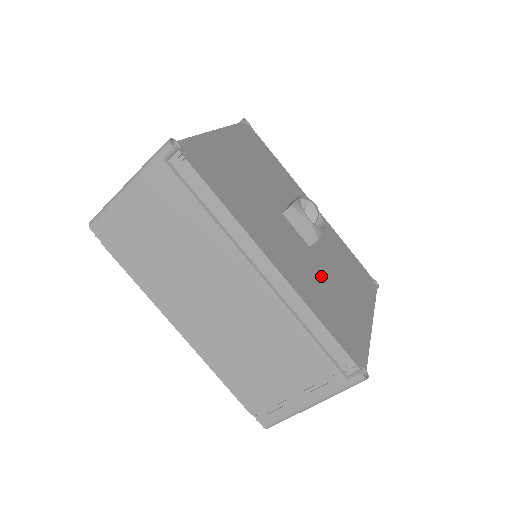
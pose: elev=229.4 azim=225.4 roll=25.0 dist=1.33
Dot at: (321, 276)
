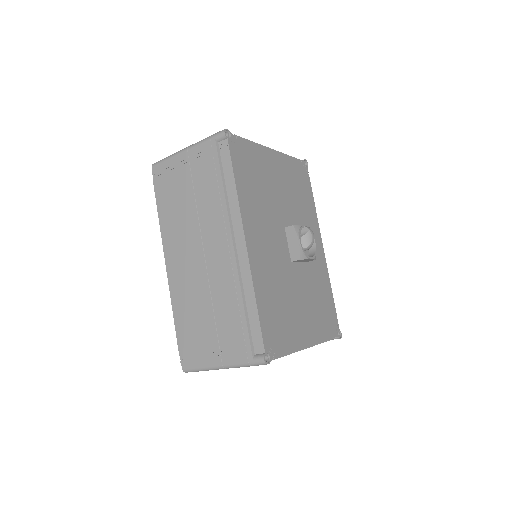
Dot at: (284, 284)
